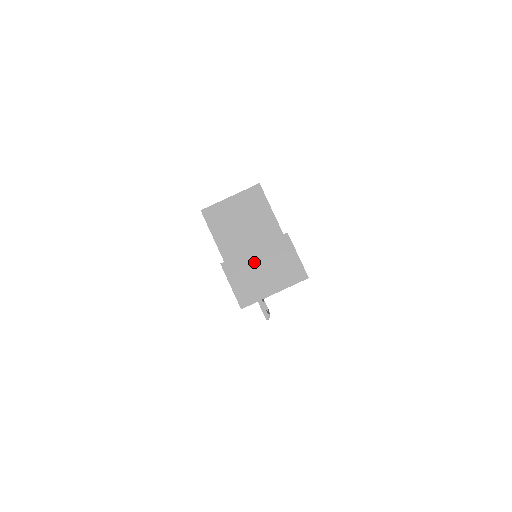
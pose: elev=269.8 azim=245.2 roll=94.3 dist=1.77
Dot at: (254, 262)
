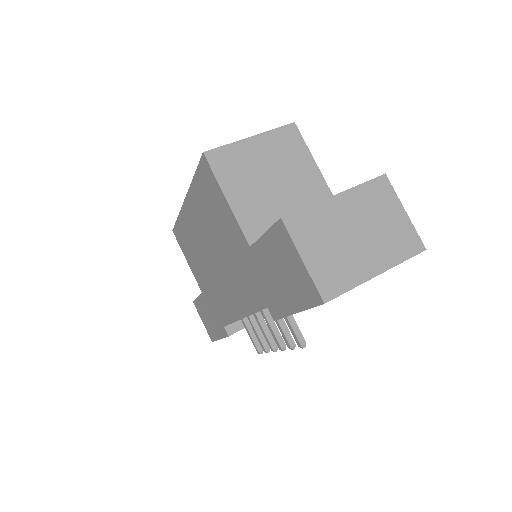
Dot at: (339, 218)
